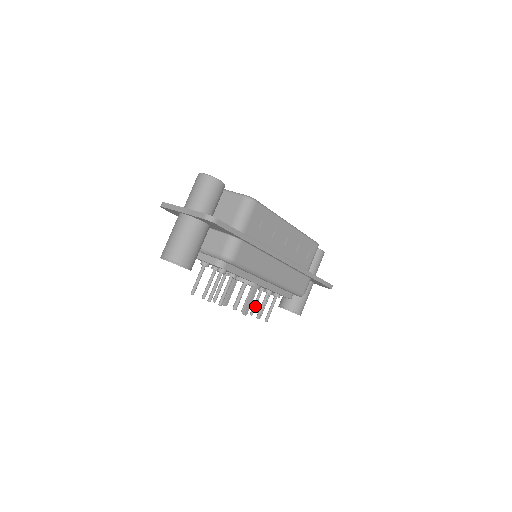
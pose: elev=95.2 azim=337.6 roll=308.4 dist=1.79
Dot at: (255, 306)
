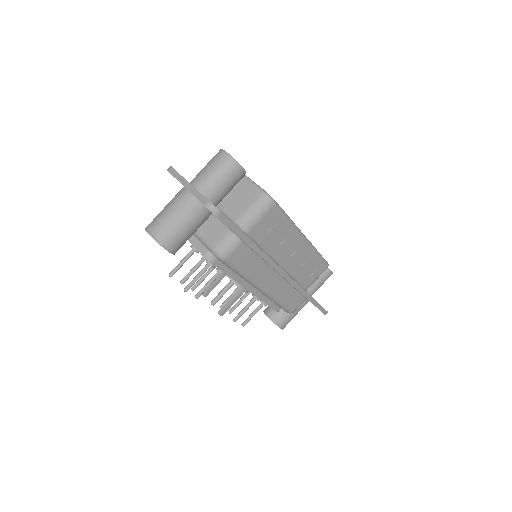
Dot at: (237, 305)
